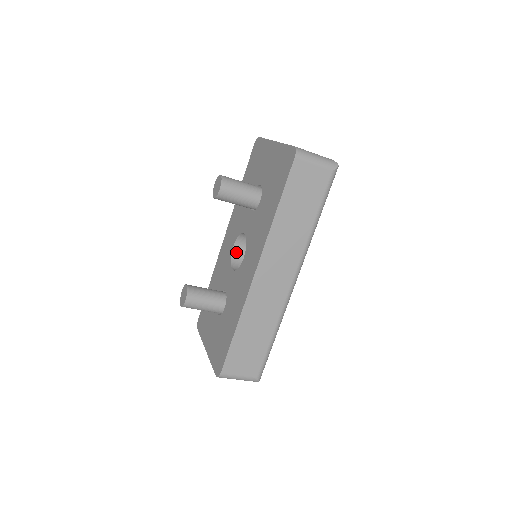
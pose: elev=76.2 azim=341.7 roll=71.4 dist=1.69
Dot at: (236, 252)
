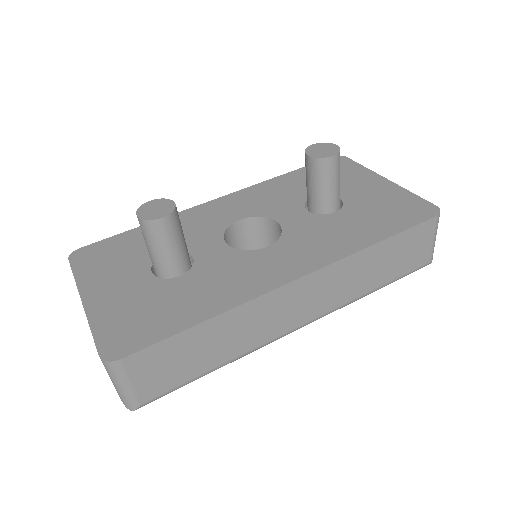
Dot at: (234, 228)
